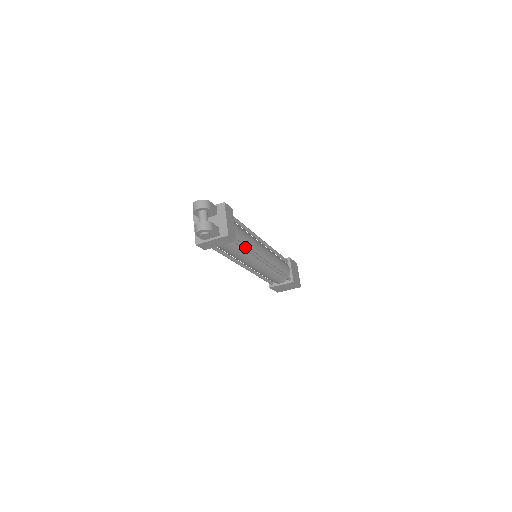
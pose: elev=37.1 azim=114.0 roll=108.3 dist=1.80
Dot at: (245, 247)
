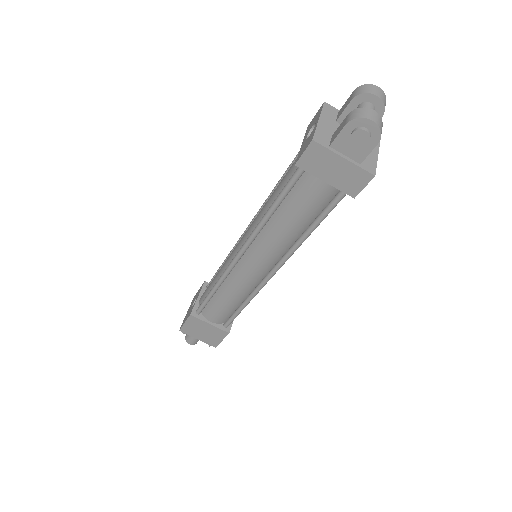
Dot at: (319, 223)
